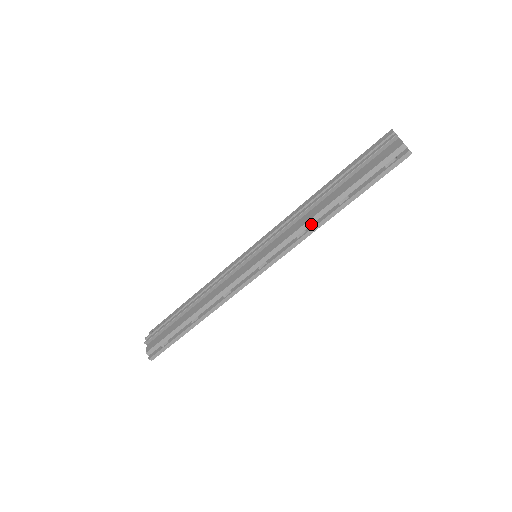
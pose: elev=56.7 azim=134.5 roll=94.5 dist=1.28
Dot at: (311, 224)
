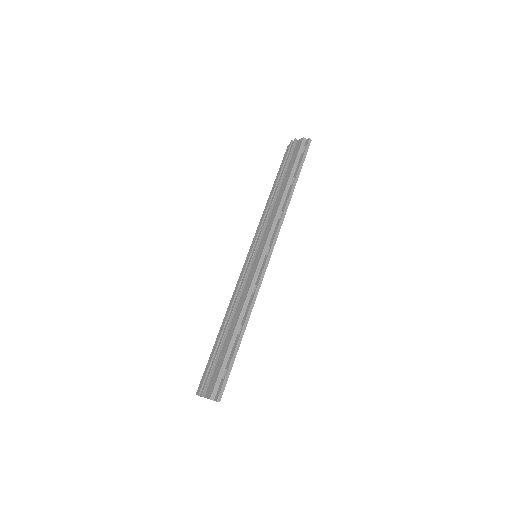
Dot at: (282, 206)
